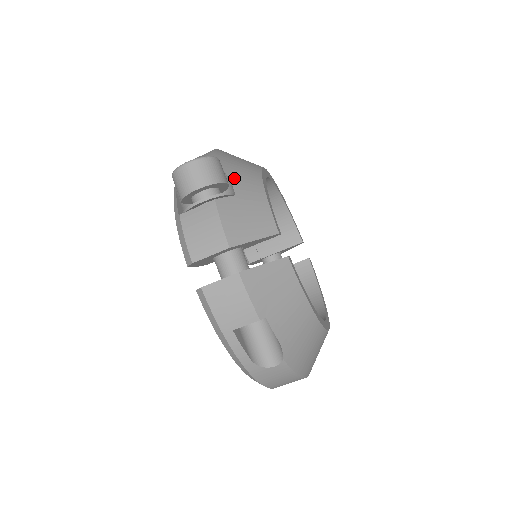
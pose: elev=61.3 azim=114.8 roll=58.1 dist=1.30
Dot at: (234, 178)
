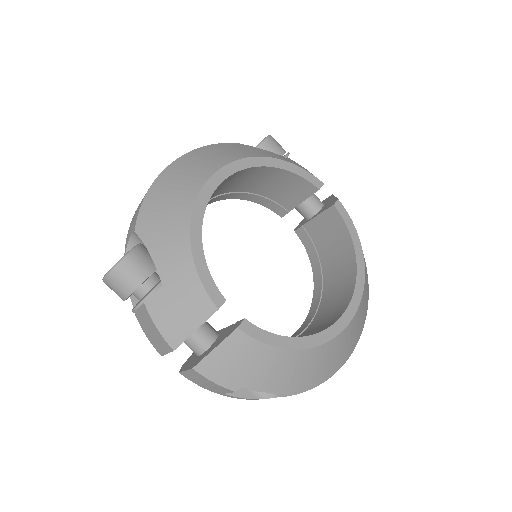
Dot at: (158, 257)
